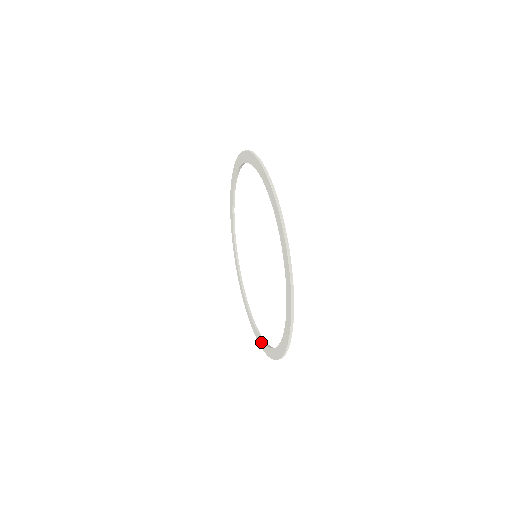
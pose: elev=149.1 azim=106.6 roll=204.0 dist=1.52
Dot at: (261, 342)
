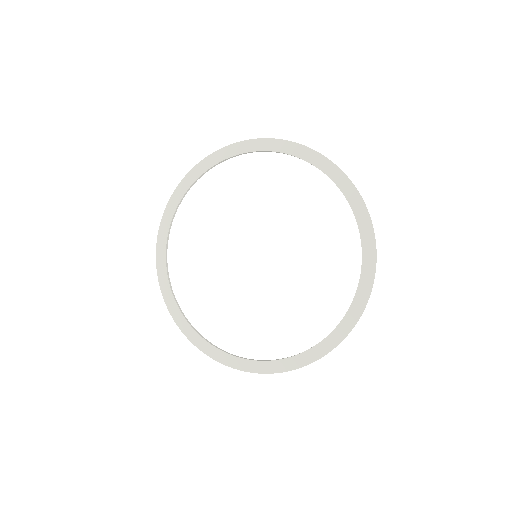
Dot at: (281, 364)
